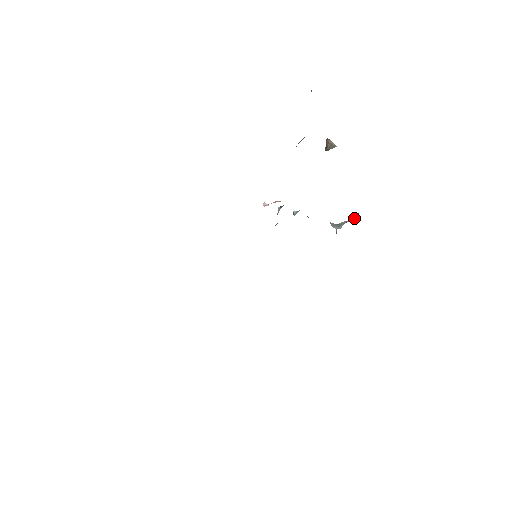
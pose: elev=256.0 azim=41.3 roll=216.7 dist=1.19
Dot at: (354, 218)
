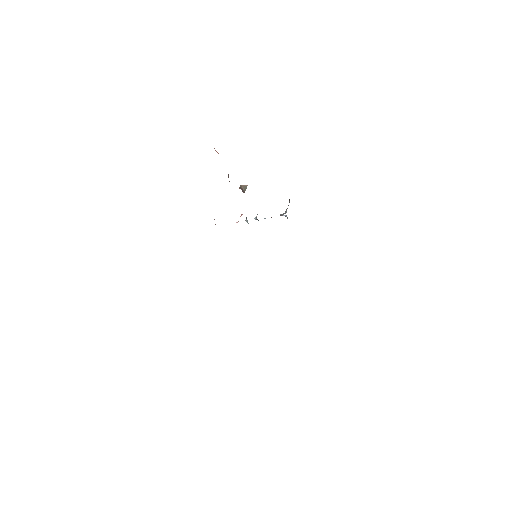
Dot at: occluded
